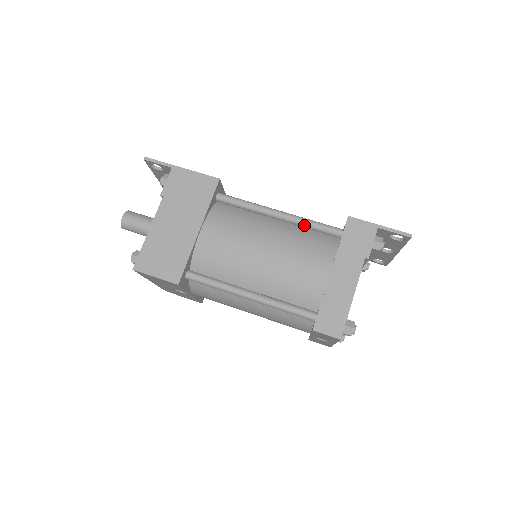
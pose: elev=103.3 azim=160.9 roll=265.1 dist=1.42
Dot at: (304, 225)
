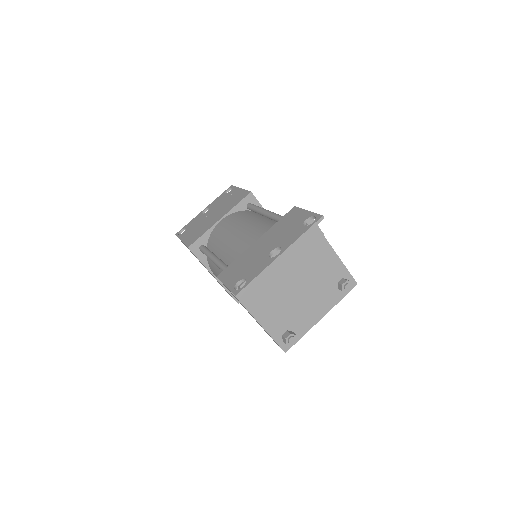
Dot at: occluded
